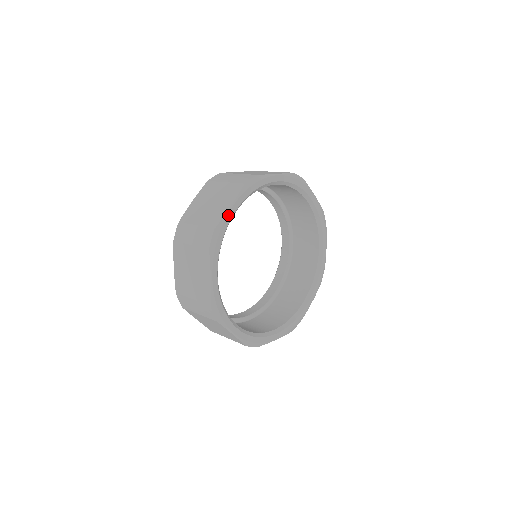
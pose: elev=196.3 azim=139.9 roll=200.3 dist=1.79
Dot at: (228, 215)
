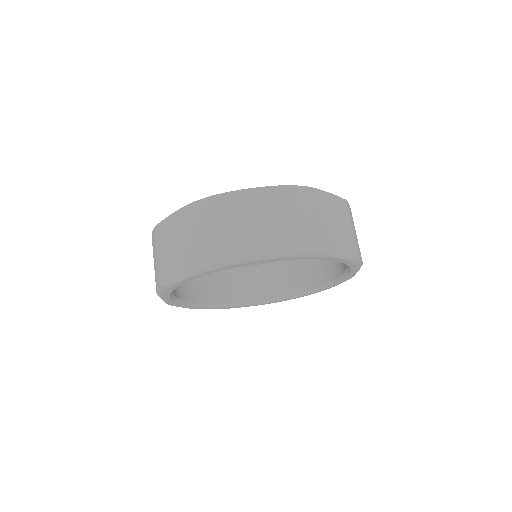
Dot at: (176, 284)
